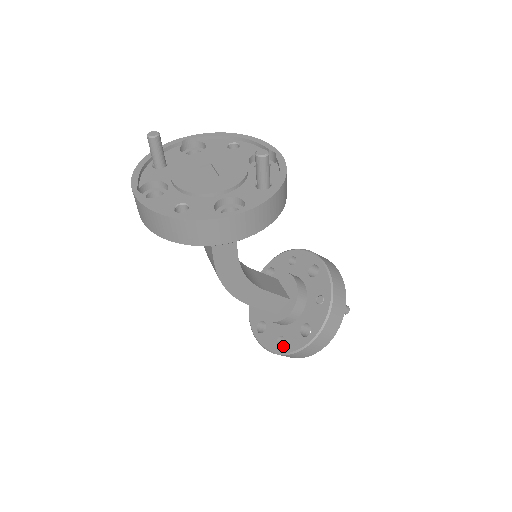
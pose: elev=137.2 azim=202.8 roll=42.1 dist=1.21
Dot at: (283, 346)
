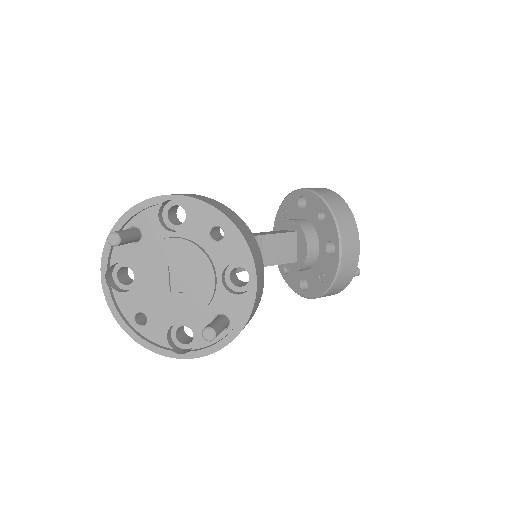
Dot at: (286, 275)
